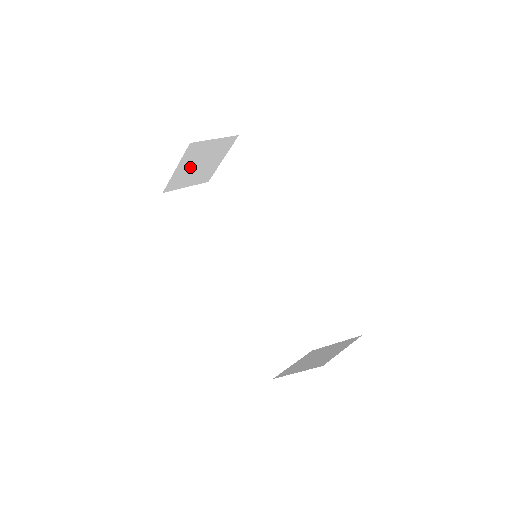
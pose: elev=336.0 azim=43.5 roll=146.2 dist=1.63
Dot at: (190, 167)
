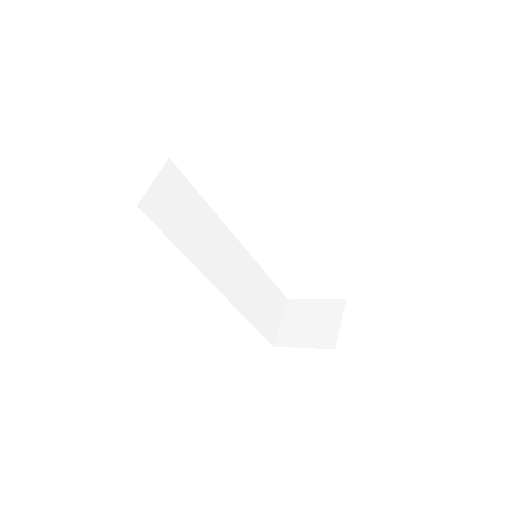
Dot at: occluded
